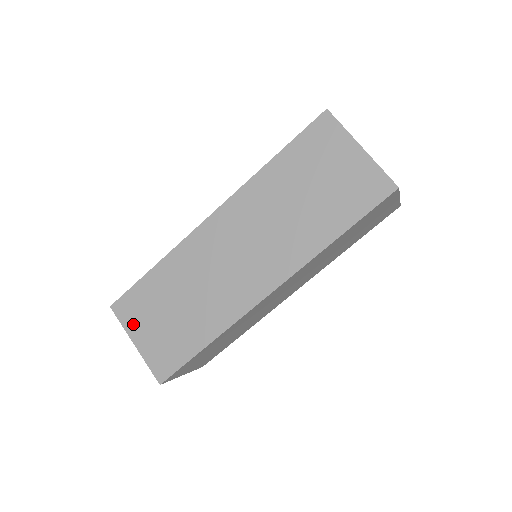
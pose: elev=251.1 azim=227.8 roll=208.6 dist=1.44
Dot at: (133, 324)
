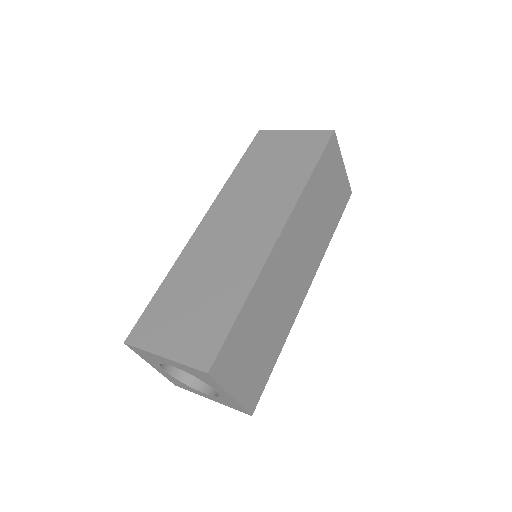
Dot at: (155, 340)
